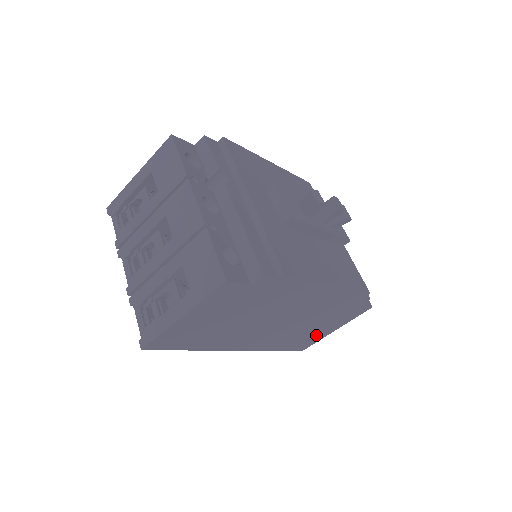
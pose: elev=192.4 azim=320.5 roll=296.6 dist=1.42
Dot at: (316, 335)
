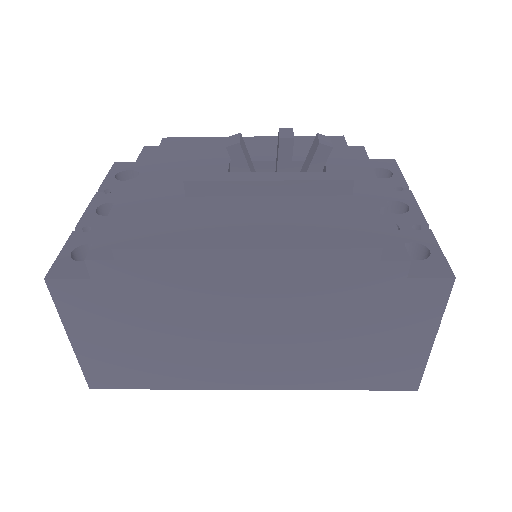
Dot at: (395, 354)
